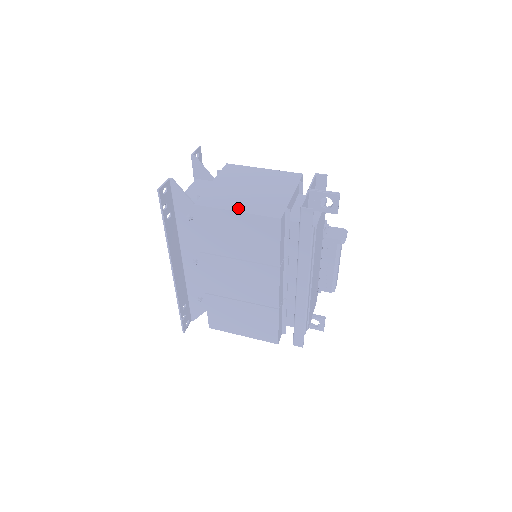
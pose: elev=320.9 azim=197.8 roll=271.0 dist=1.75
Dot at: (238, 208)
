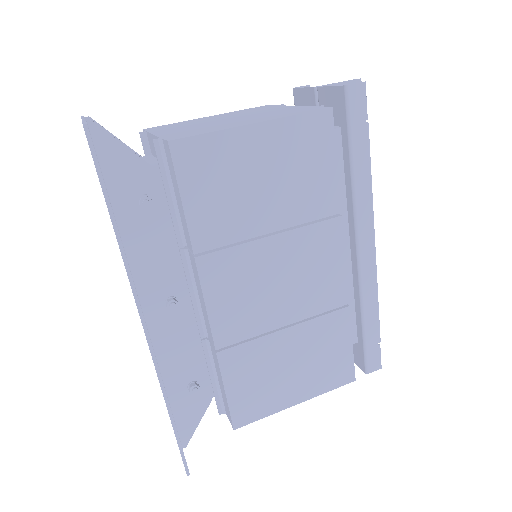
Dot at: (250, 122)
